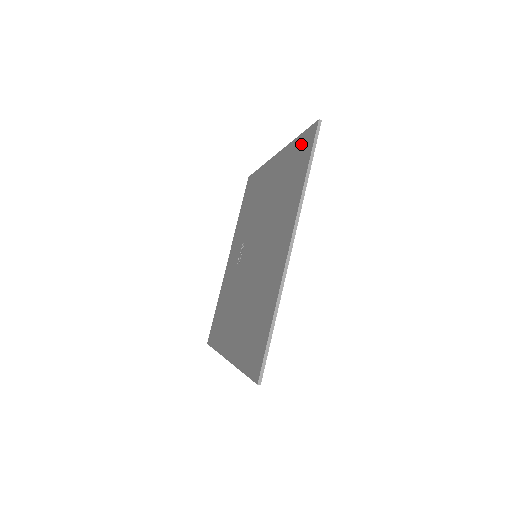
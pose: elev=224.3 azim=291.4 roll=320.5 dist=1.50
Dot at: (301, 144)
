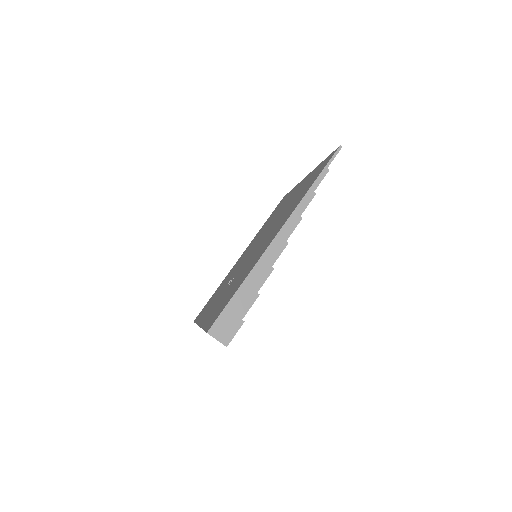
Dot at: occluded
